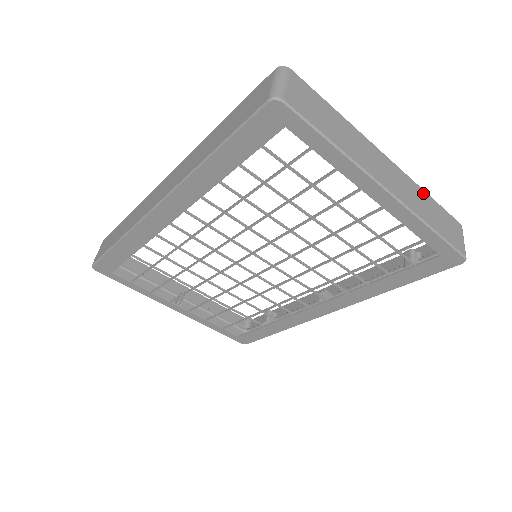
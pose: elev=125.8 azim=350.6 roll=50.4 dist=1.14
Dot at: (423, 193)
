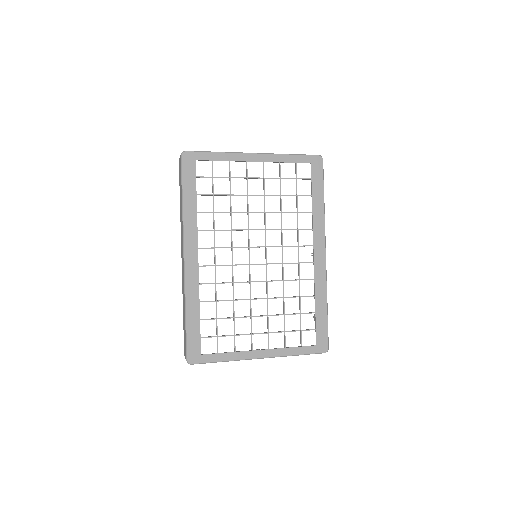
Dot at: occluded
